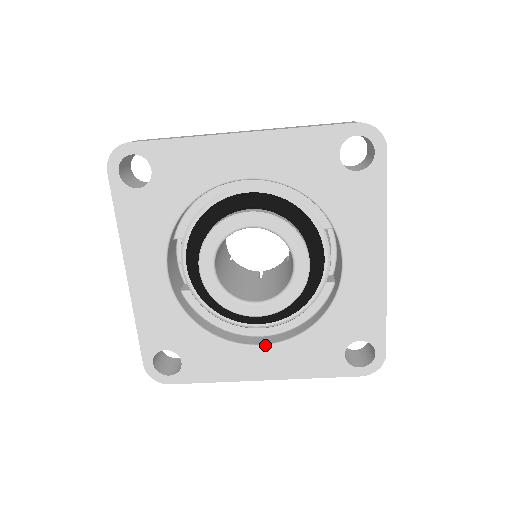
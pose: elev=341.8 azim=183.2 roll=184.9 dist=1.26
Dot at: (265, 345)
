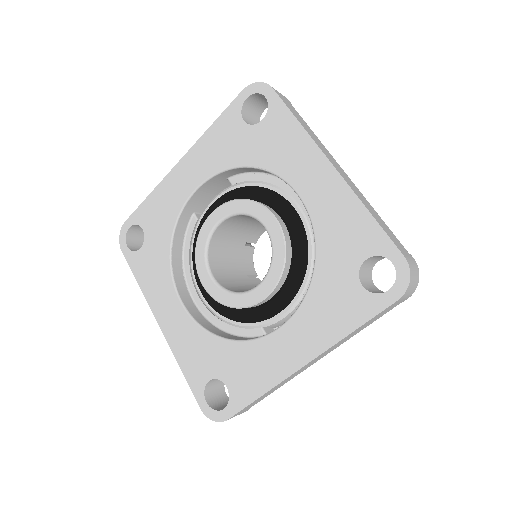
Dot at: (184, 306)
